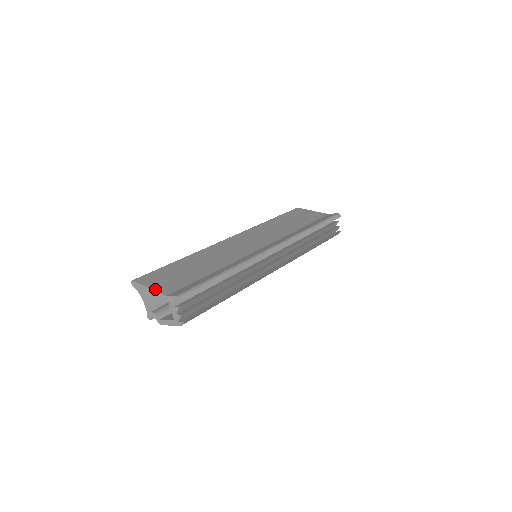
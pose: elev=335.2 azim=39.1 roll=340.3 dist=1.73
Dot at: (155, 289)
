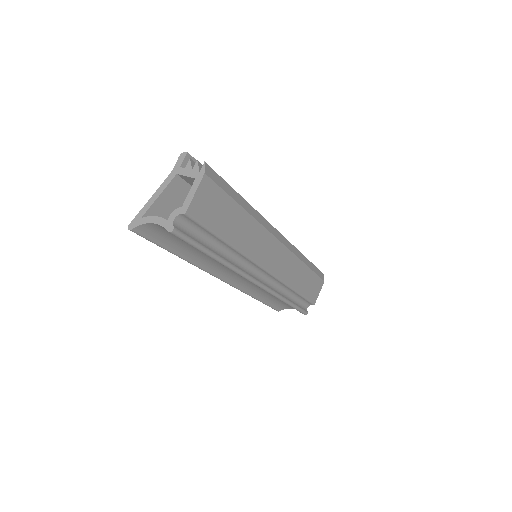
Dot at: (157, 192)
